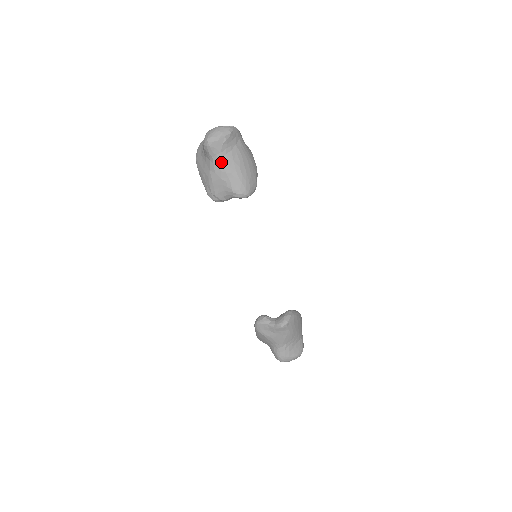
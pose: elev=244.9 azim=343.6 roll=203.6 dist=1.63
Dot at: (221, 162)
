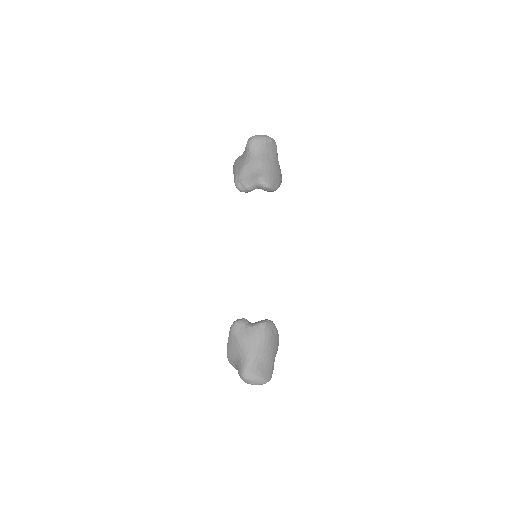
Dot at: (256, 156)
